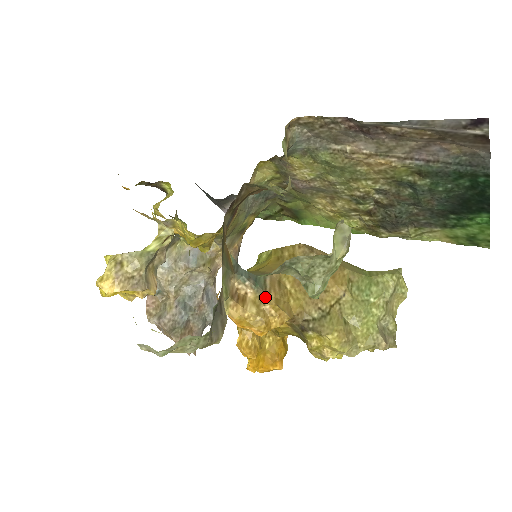
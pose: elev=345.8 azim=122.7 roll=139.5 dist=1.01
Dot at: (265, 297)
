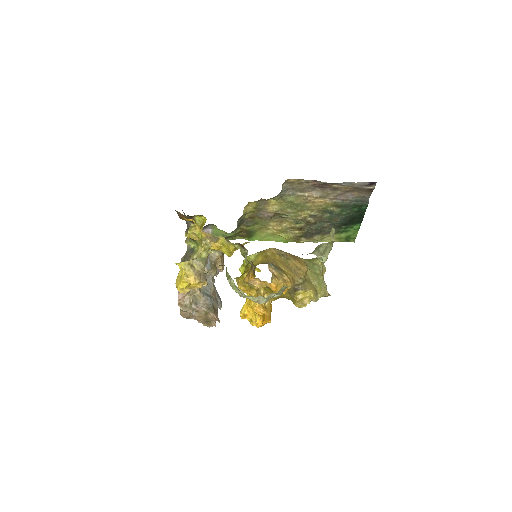
Dot at: (282, 273)
